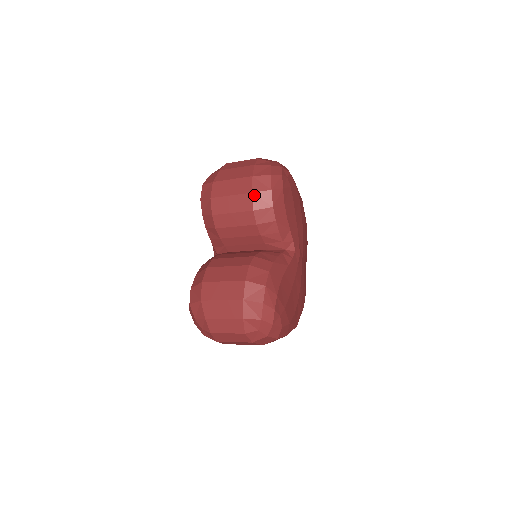
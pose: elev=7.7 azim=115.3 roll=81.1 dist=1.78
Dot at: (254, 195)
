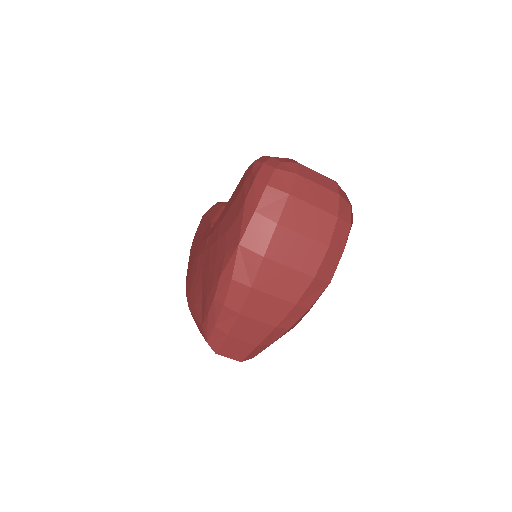
Dot at: occluded
